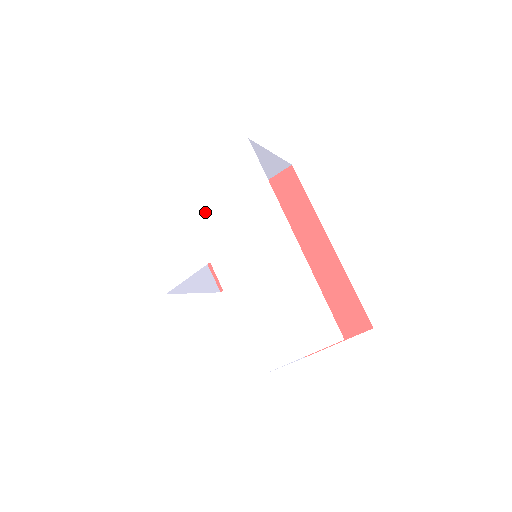
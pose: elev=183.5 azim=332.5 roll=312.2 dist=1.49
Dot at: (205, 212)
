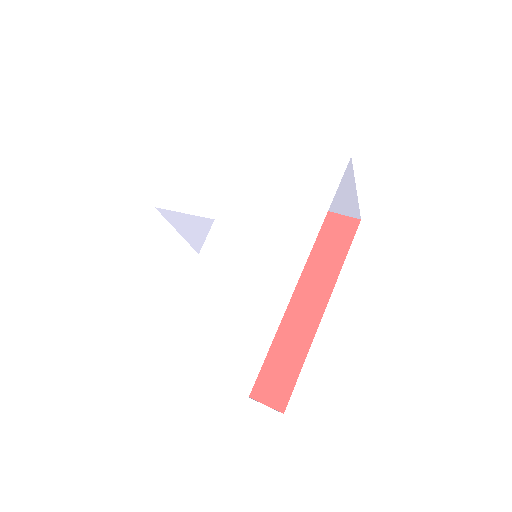
Dot at: (254, 177)
